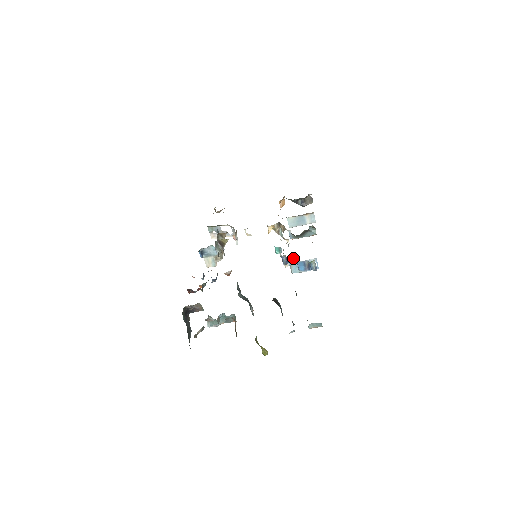
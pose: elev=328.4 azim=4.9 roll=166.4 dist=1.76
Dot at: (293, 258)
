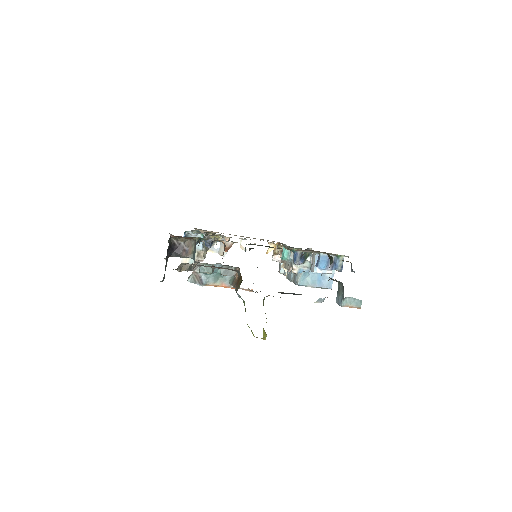
Dot at: (306, 263)
